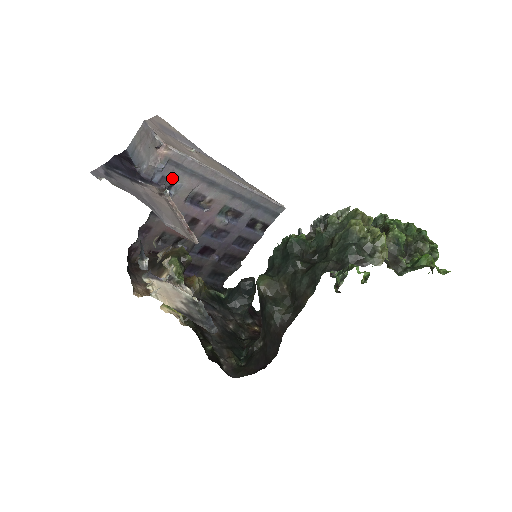
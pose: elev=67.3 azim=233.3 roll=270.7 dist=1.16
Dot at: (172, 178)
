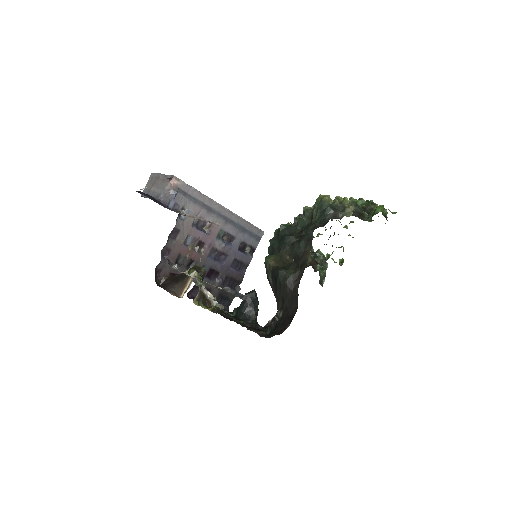
Dot at: (182, 205)
